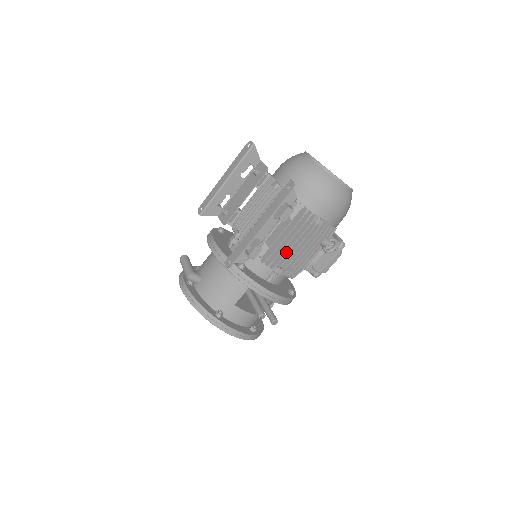
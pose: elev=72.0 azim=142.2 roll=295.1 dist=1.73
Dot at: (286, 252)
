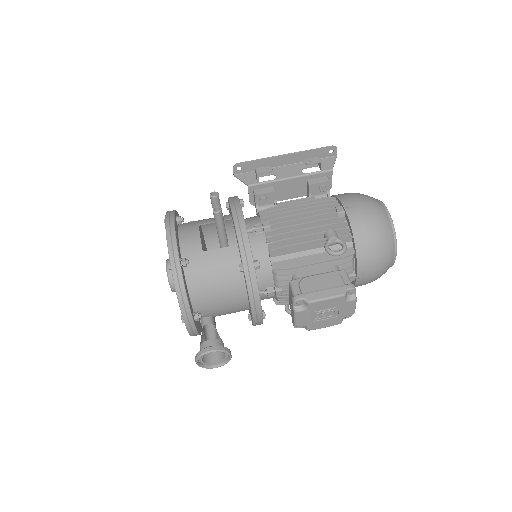
Dot at: (288, 211)
